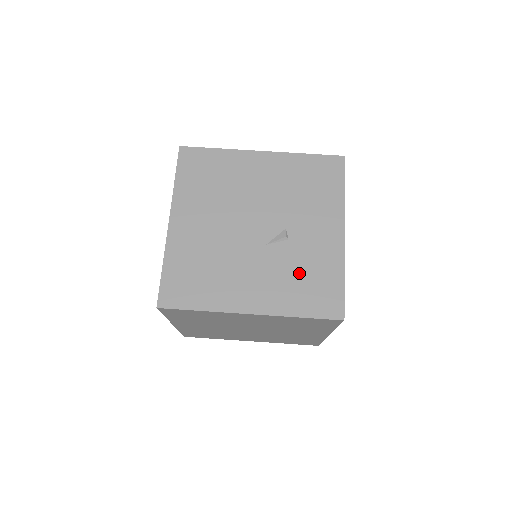
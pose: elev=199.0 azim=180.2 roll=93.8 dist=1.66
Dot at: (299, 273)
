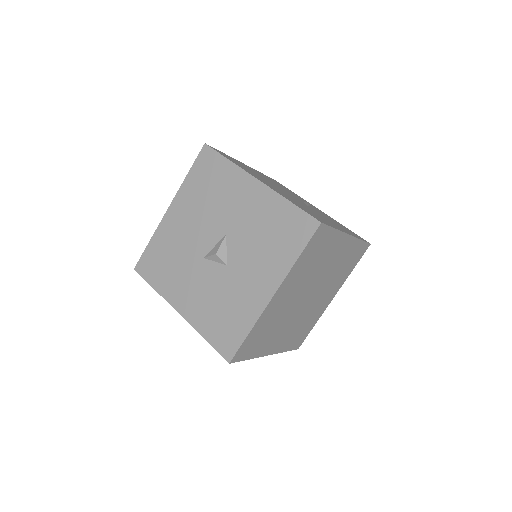
Dot at: (334, 221)
